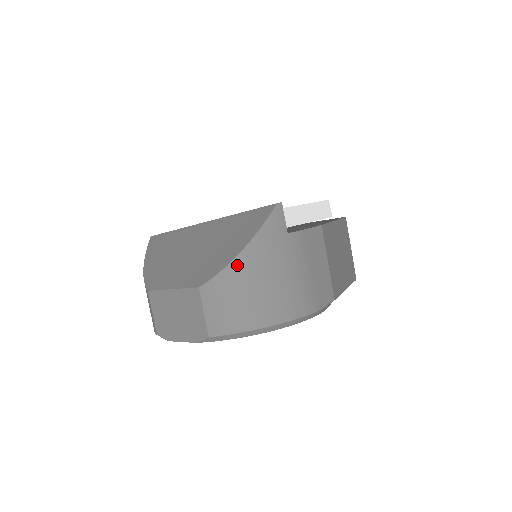
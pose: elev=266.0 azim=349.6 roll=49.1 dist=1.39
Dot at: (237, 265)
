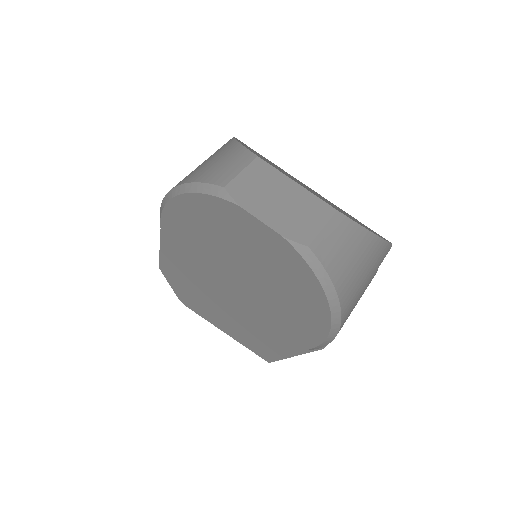
Dot at: (367, 236)
